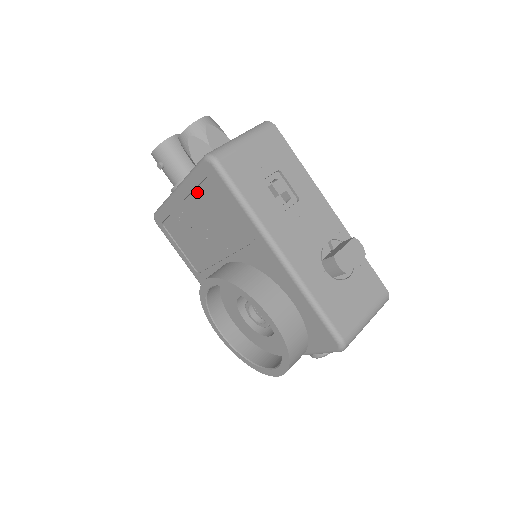
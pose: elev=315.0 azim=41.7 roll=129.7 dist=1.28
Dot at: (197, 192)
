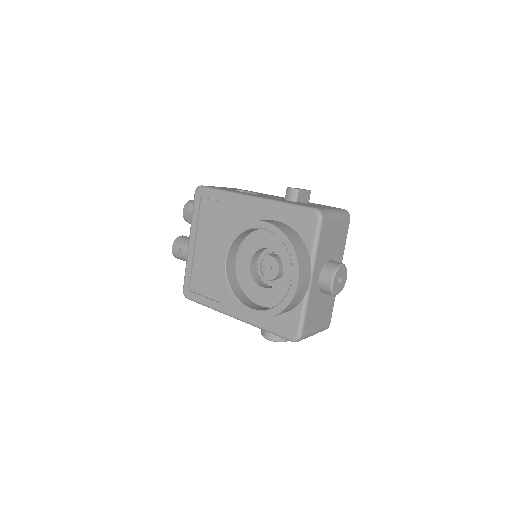
Dot at: (199, 222)
